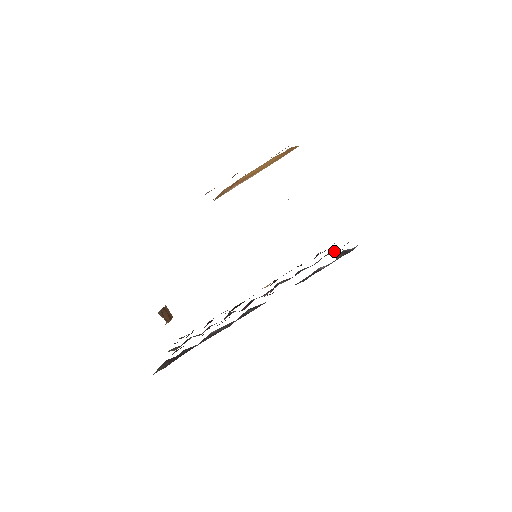
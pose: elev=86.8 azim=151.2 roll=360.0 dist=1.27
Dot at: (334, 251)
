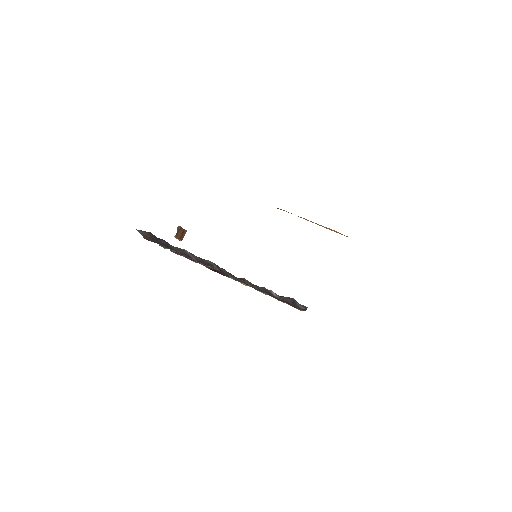
Dot at: occluded
